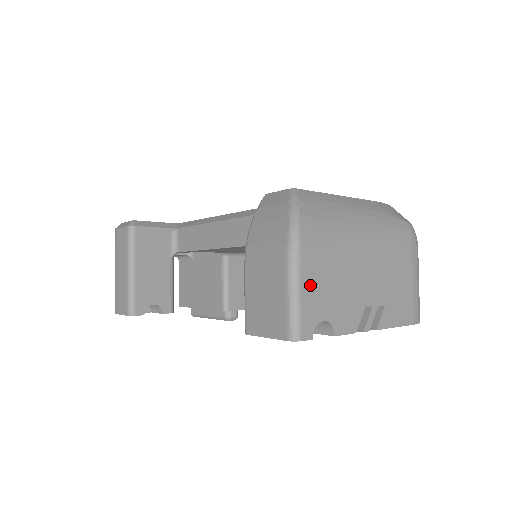
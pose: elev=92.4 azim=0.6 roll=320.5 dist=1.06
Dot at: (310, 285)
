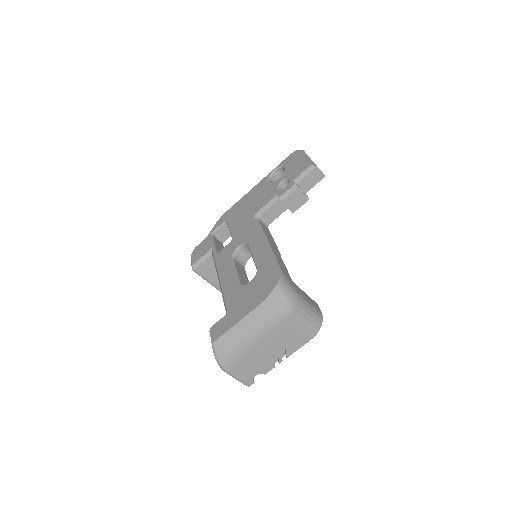
Dot at: (240, 374)
